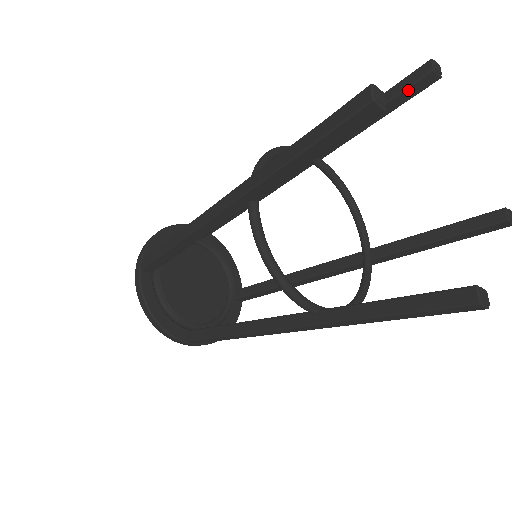
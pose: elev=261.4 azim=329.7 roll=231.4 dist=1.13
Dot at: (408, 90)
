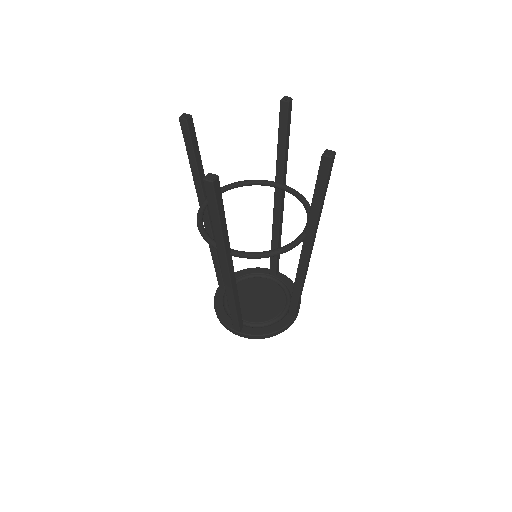
Dot at: (281, 118)
